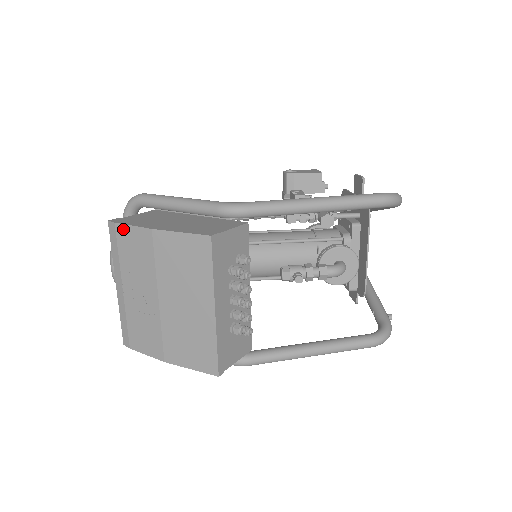
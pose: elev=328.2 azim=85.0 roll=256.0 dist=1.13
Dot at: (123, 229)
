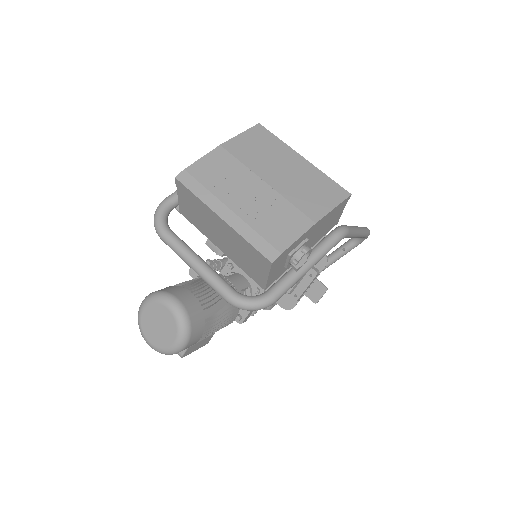
Dot at: (196, 166)
